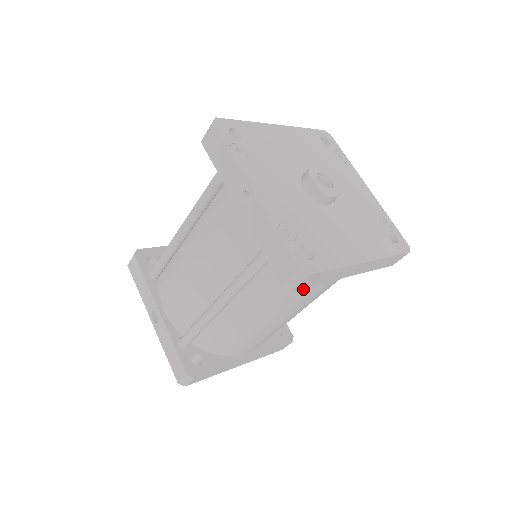
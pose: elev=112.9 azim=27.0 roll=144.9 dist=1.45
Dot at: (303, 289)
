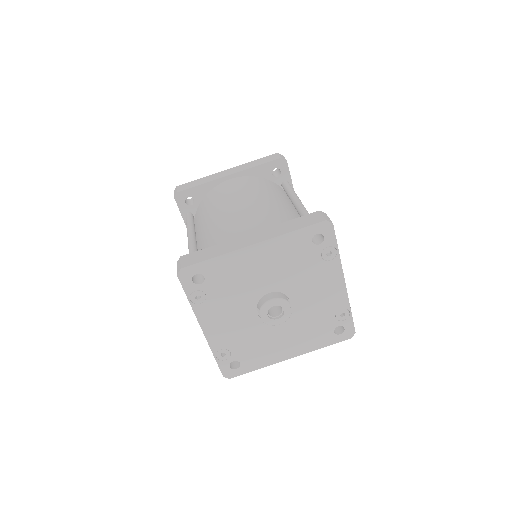
Dot at: occluded
